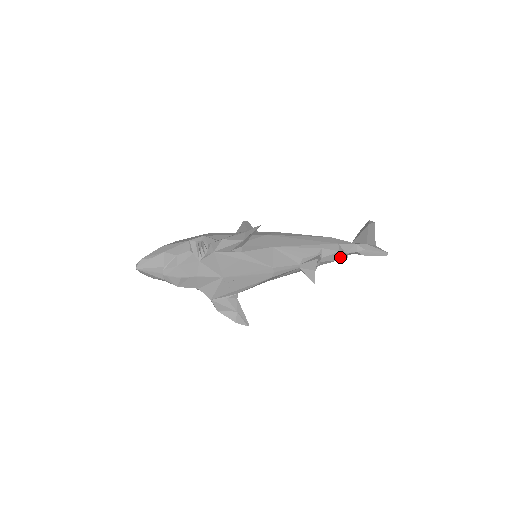
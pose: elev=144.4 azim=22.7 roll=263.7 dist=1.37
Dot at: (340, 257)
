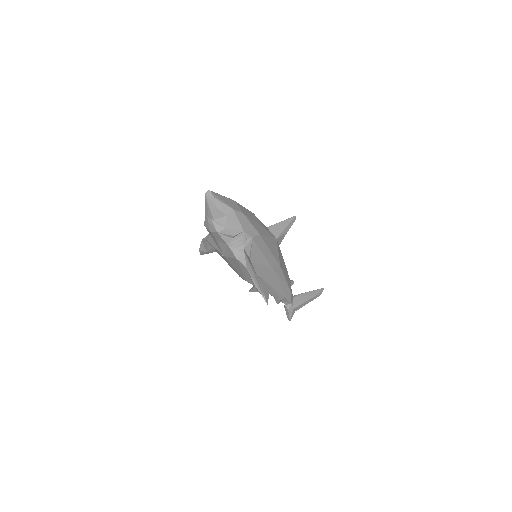
Dot at: (276, 299)
